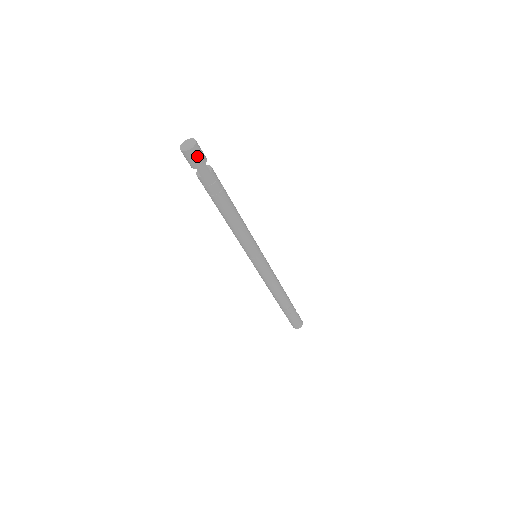
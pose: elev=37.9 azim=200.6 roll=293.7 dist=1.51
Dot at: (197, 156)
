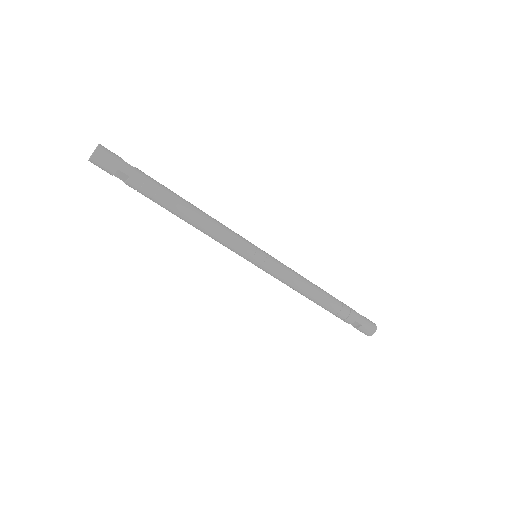
Dot at: (109, 154)
